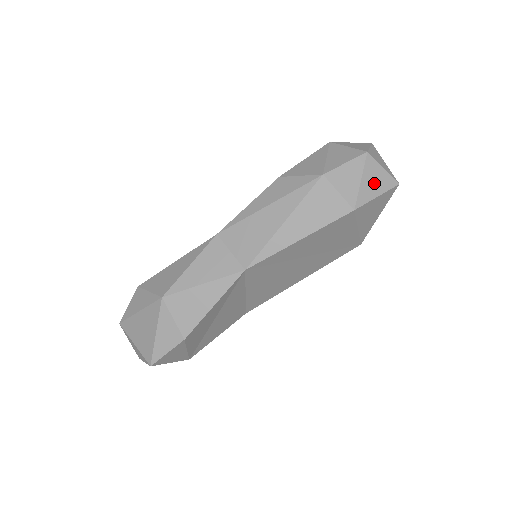
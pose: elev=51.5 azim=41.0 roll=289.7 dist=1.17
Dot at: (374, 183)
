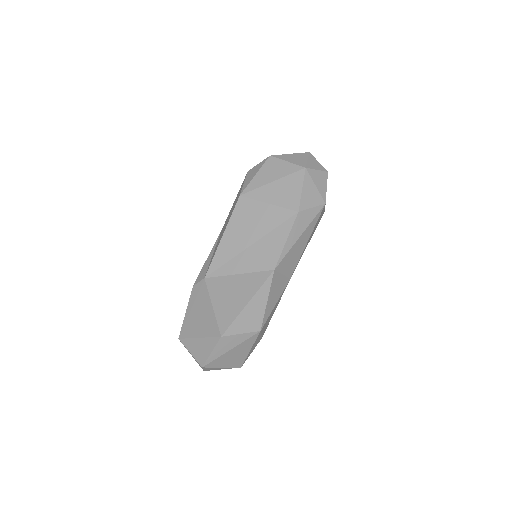
Dot at: occluded
